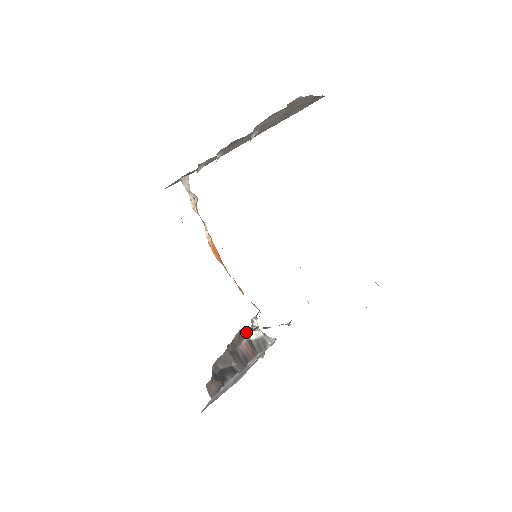
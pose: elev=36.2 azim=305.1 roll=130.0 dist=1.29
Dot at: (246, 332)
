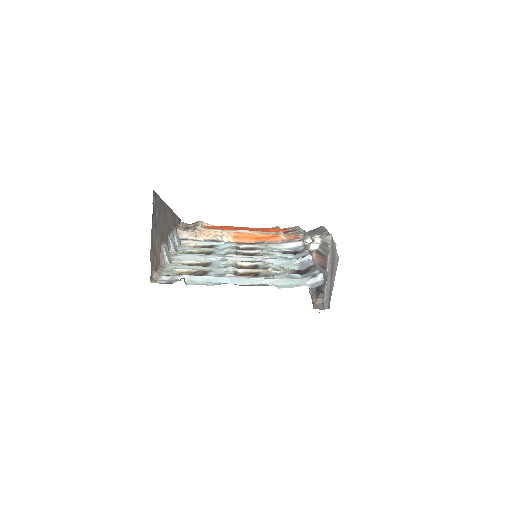
Dot at: (309, 251)
